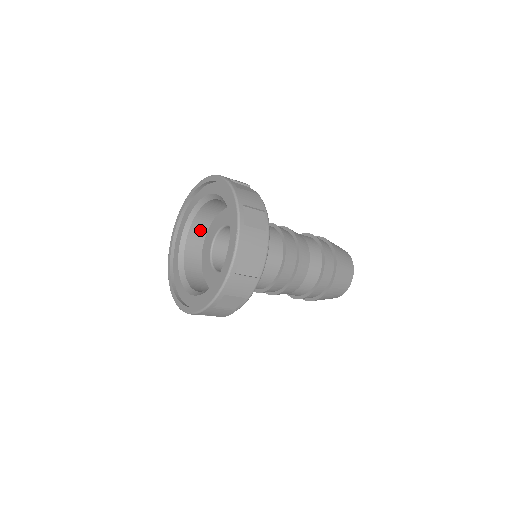
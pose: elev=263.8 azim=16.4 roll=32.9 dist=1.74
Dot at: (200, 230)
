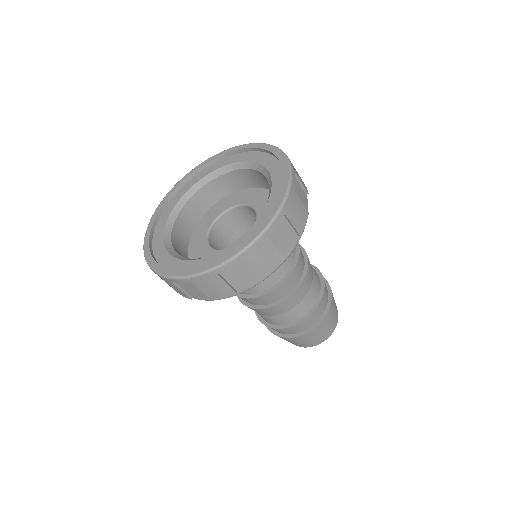
Dot at: (183, 230)
